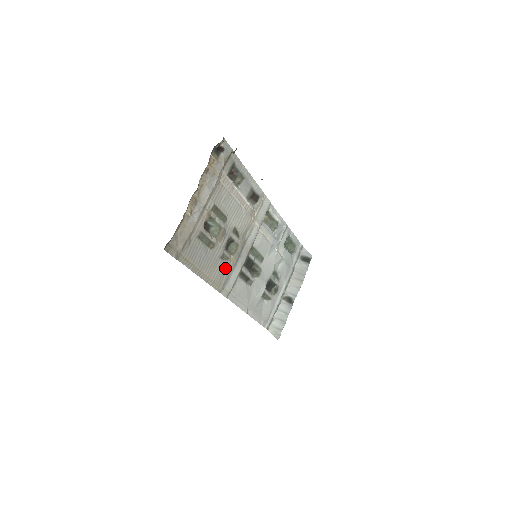
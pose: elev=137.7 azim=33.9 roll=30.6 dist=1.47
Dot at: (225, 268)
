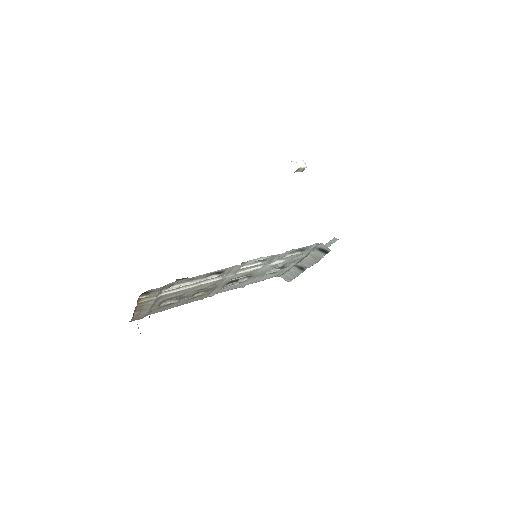
Dot at: (201, 296)
